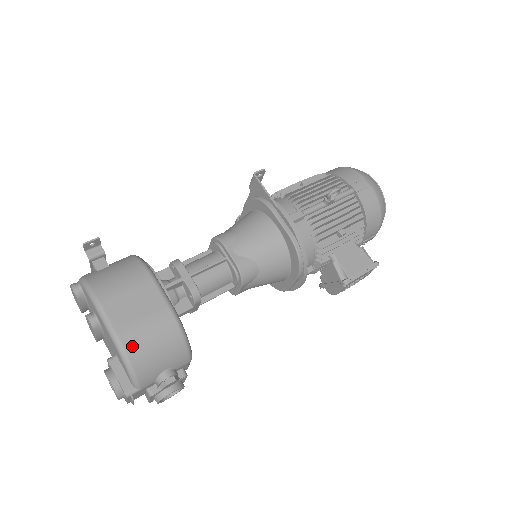
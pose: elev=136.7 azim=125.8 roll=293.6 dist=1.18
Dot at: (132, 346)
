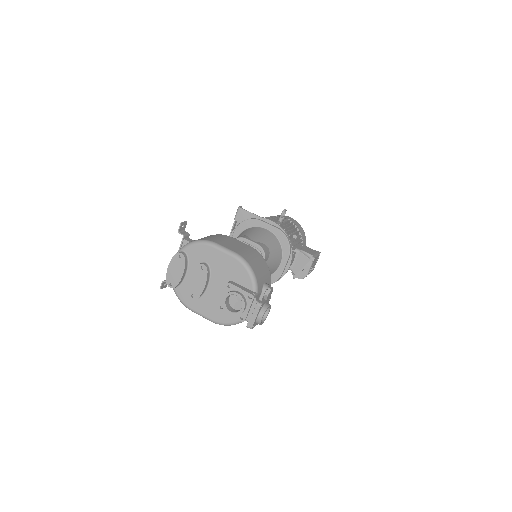
Dot at: (248, 259)
